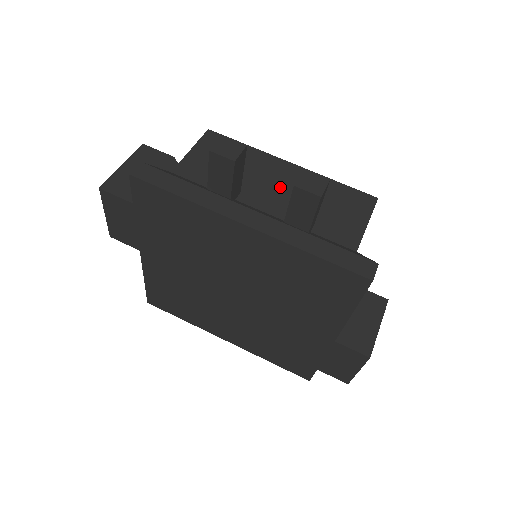
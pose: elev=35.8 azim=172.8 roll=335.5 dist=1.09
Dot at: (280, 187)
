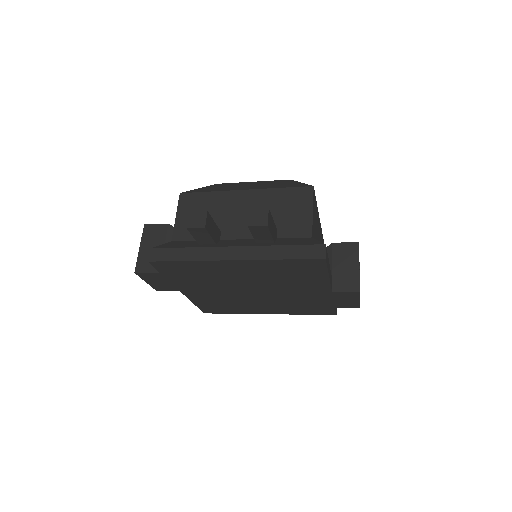
Dot at: (245, 214)
